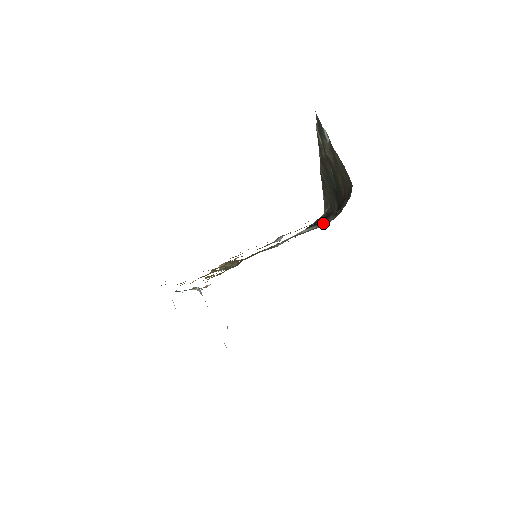
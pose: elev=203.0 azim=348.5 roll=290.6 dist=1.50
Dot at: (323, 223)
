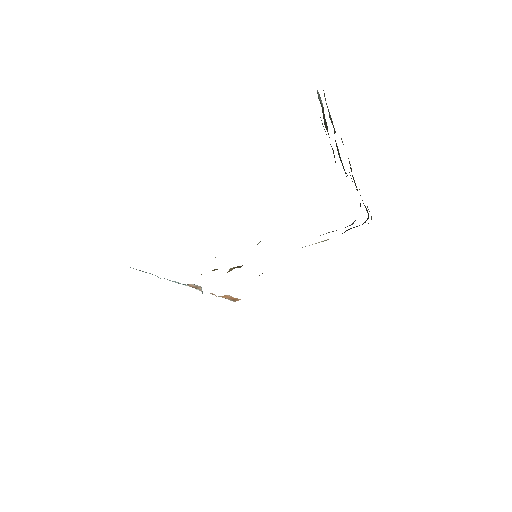
Dot at: occluded
